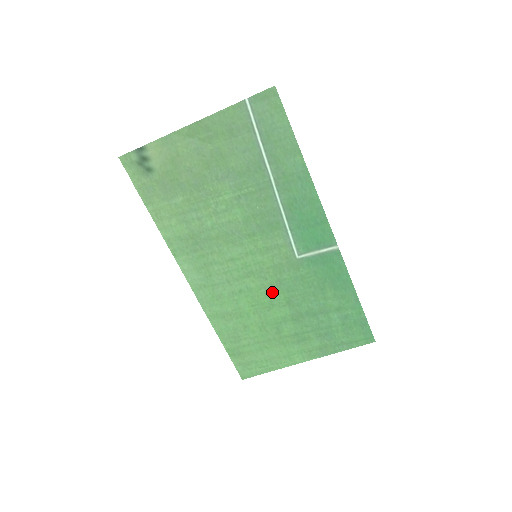
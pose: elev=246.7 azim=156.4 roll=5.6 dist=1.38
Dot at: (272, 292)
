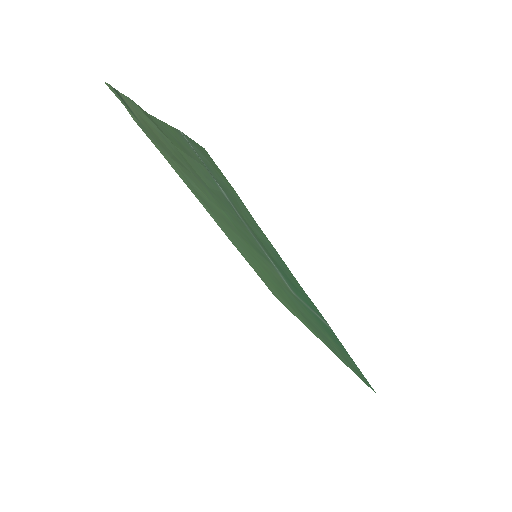
Dot at: (279, 286)
